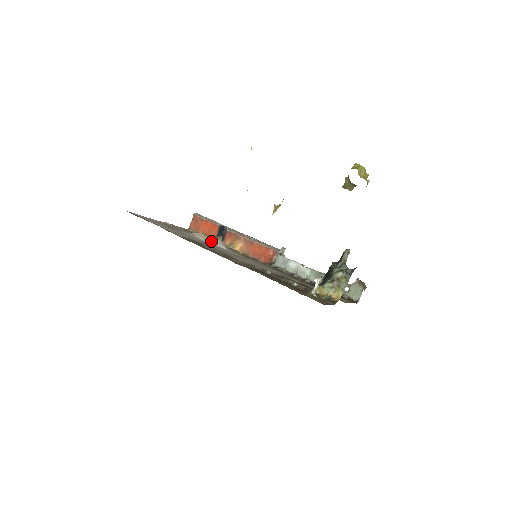
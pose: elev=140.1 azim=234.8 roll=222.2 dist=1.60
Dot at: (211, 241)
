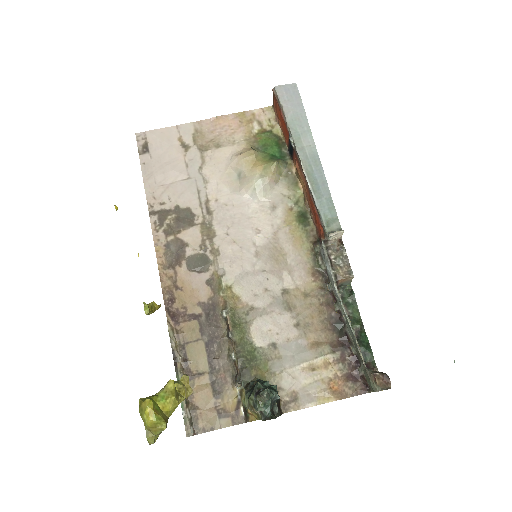
Dot at: (245, 181)
